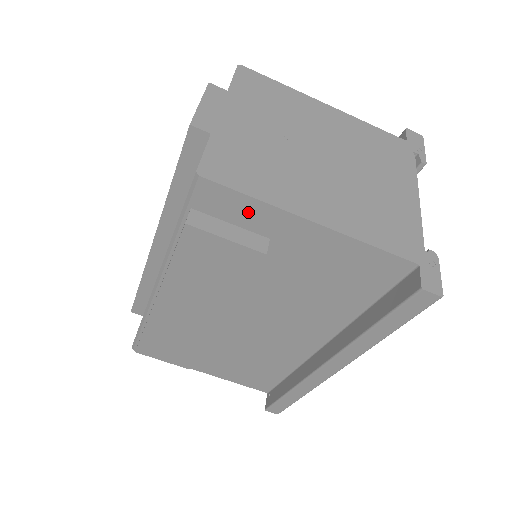
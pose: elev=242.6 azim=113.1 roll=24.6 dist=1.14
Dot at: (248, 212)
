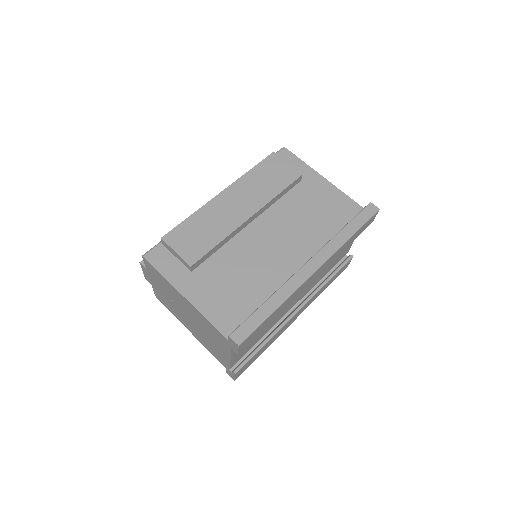
Dot at: (297, 166)
